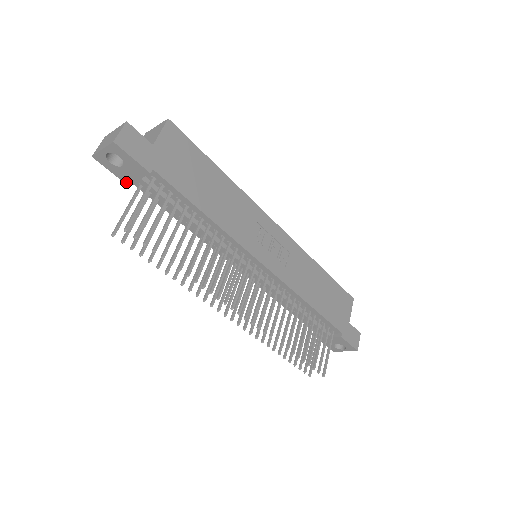
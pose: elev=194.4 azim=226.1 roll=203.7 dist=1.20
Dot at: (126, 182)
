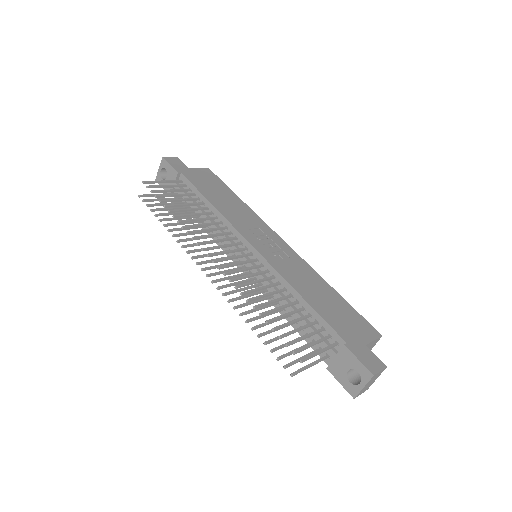
Dot at: occluded
